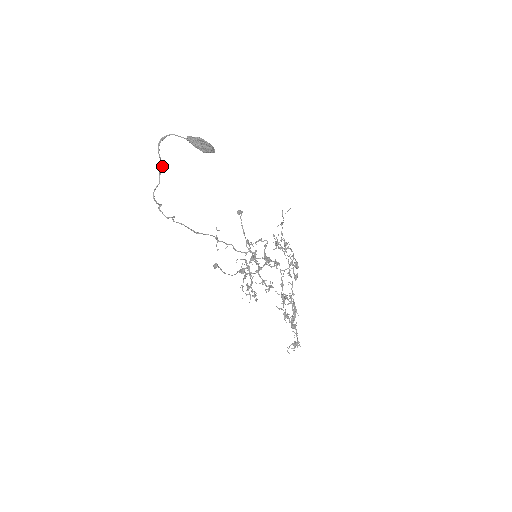
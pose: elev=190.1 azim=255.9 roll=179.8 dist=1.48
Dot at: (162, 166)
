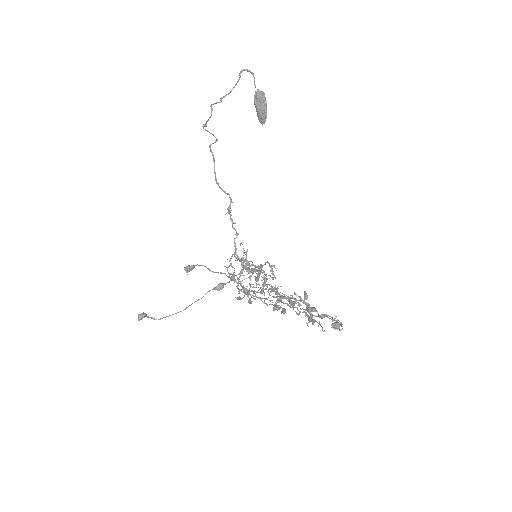
Dot at: (231, 91)
